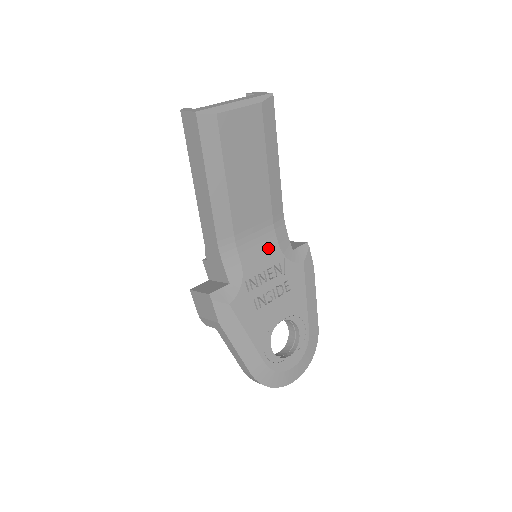
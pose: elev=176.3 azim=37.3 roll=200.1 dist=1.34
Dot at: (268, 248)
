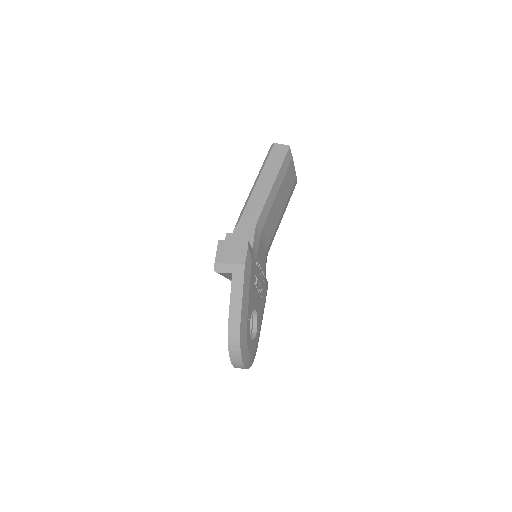
Dot at: (264, 257)
